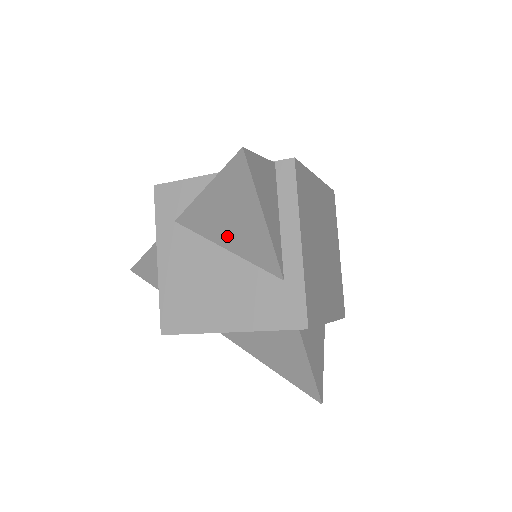
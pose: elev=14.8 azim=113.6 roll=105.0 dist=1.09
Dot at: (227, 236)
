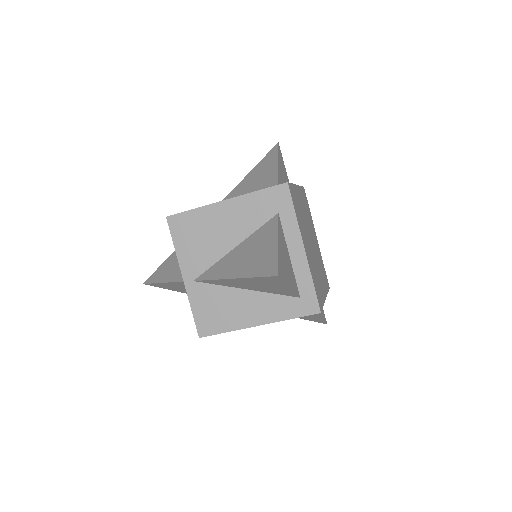
Dot at: (248, 191)
